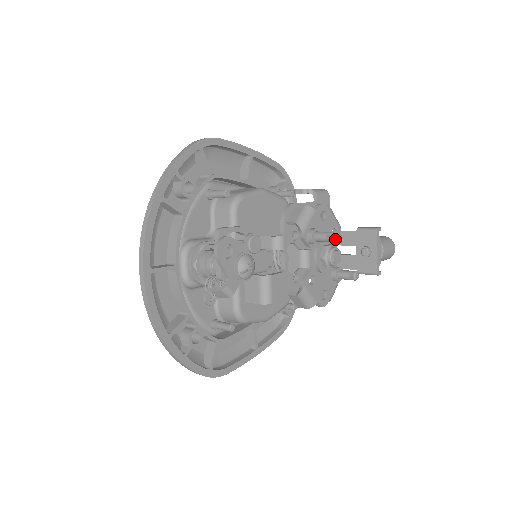
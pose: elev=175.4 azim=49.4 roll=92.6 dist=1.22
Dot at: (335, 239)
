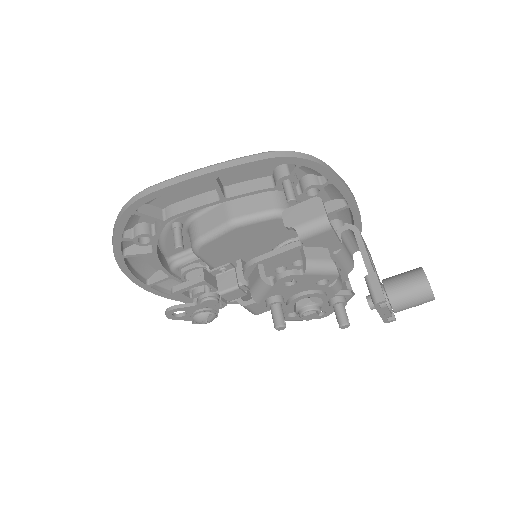
Dot at: (282, 329)
